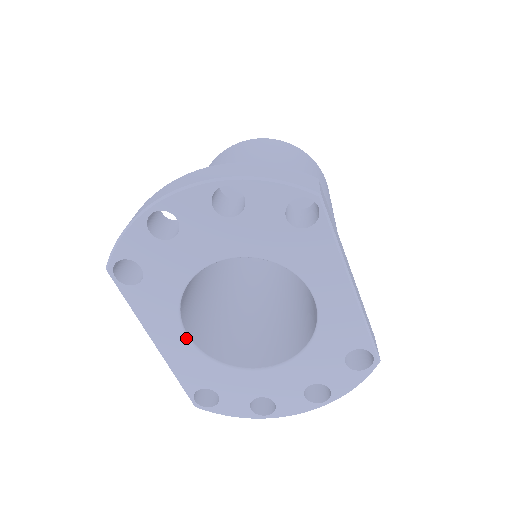
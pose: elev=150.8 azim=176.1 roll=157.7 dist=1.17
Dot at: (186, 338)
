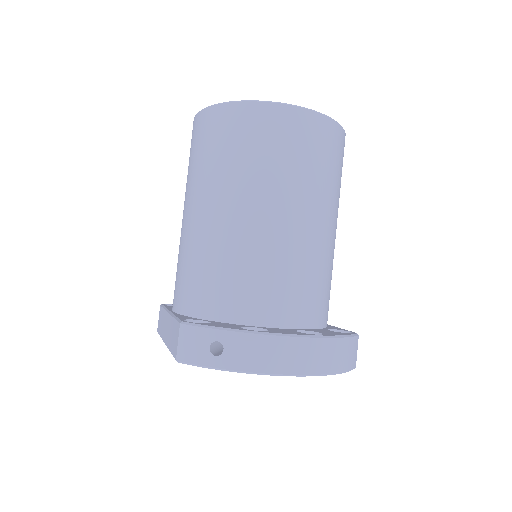
Dot at: occluded
